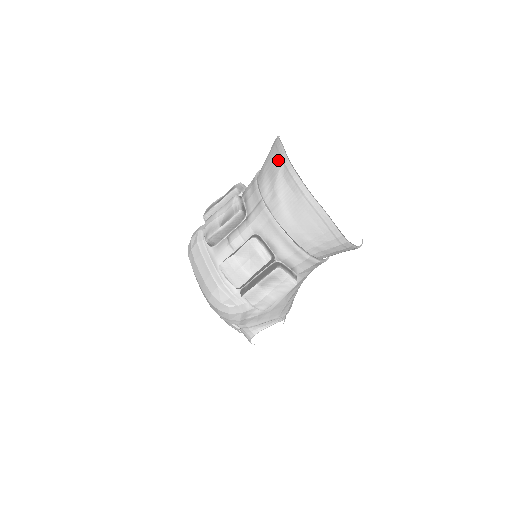
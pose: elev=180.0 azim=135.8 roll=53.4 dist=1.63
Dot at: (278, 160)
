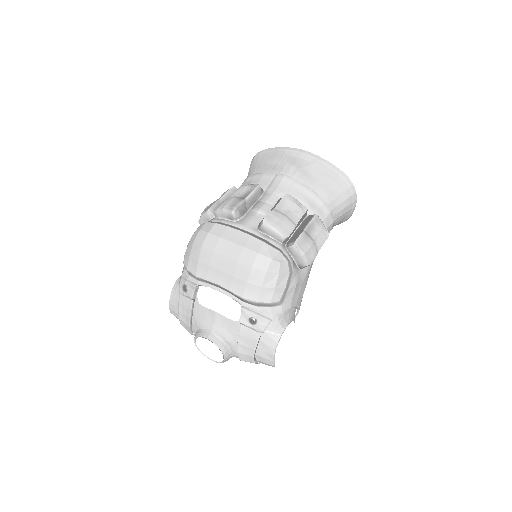
Dot at: (277, 152)
